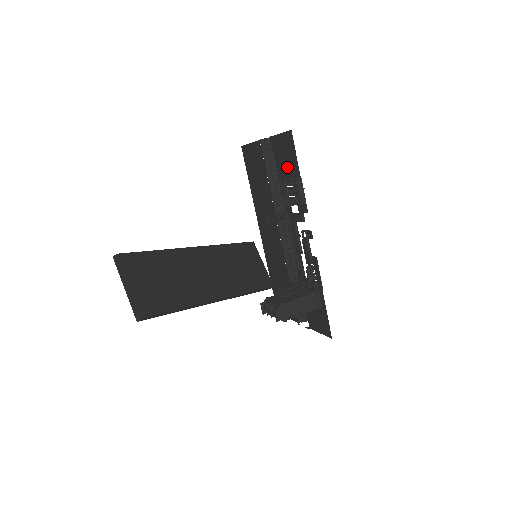
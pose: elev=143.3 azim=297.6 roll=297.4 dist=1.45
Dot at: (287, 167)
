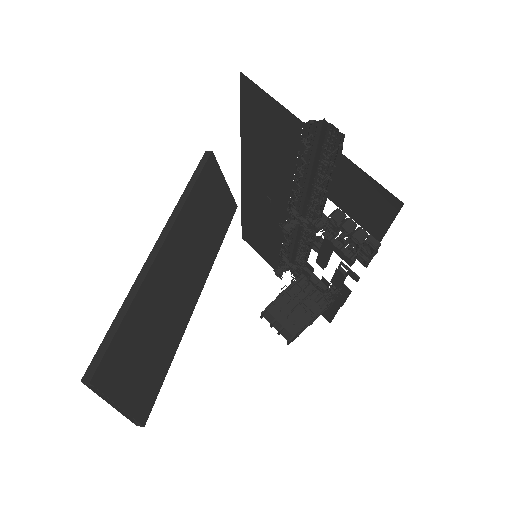
Dot at: (356, 210)
